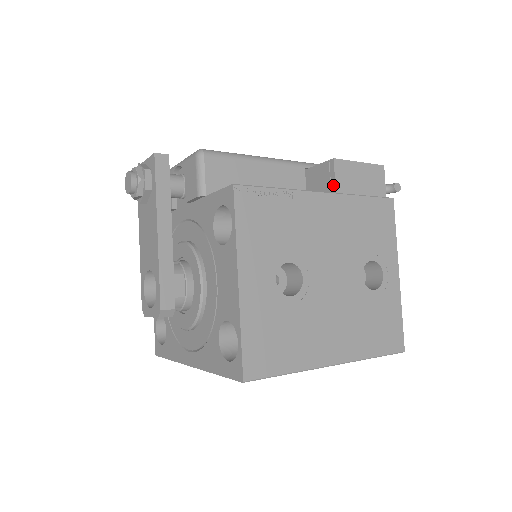
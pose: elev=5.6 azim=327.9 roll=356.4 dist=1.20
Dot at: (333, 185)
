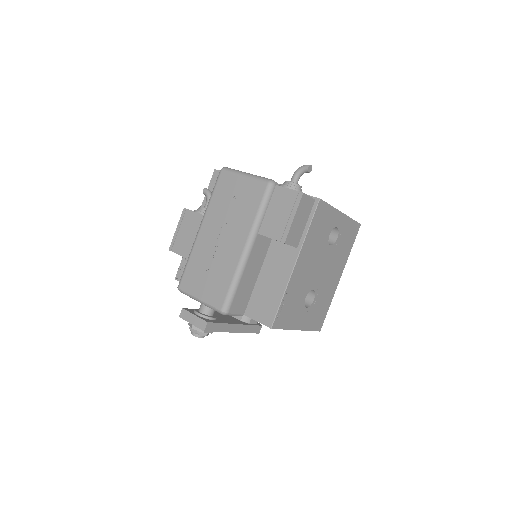
Dot at: occluded
